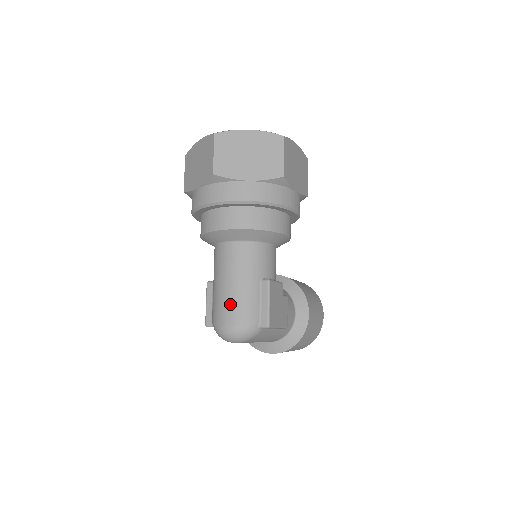
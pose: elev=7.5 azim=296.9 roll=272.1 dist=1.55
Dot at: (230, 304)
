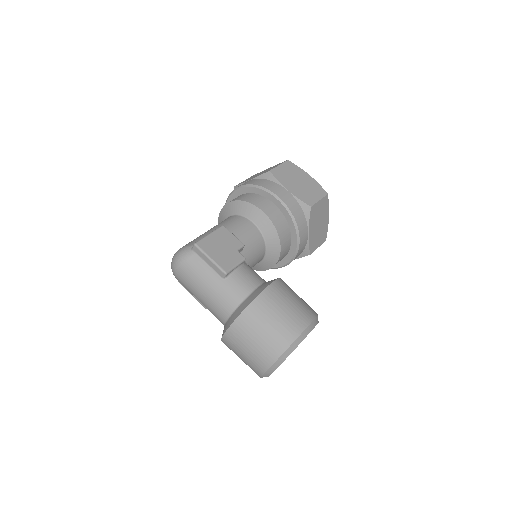
Dot at: occluded
